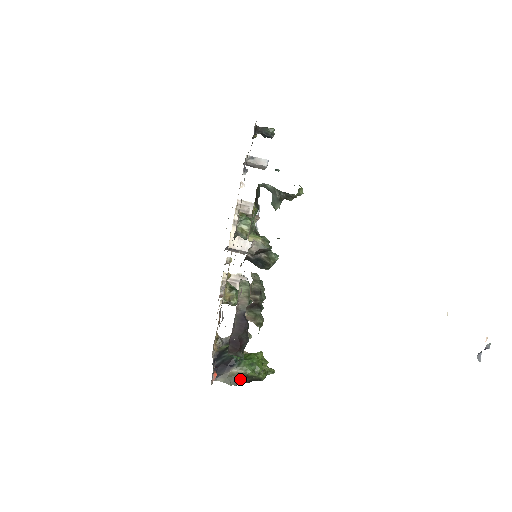
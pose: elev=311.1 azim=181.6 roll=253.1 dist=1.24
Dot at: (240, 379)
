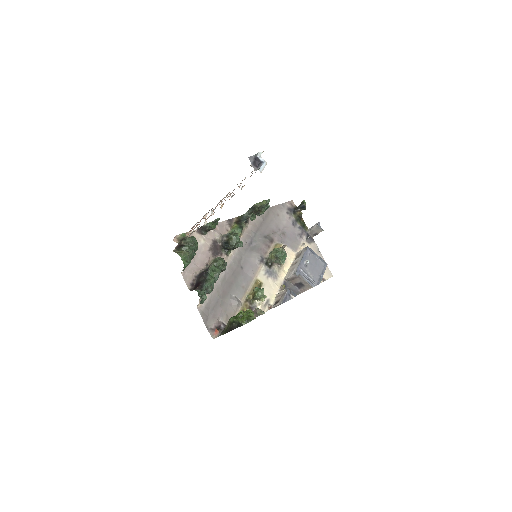
Dot at: (228, 328)
